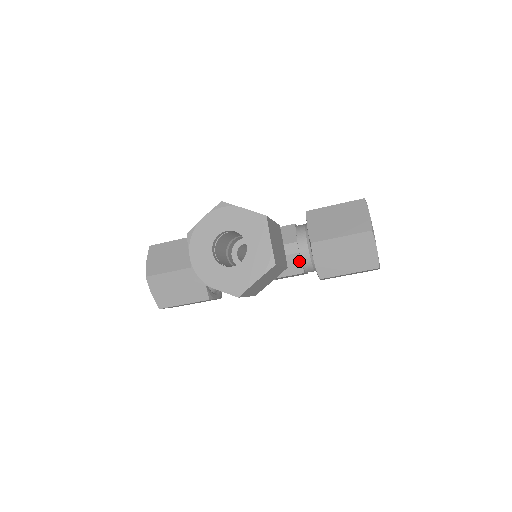
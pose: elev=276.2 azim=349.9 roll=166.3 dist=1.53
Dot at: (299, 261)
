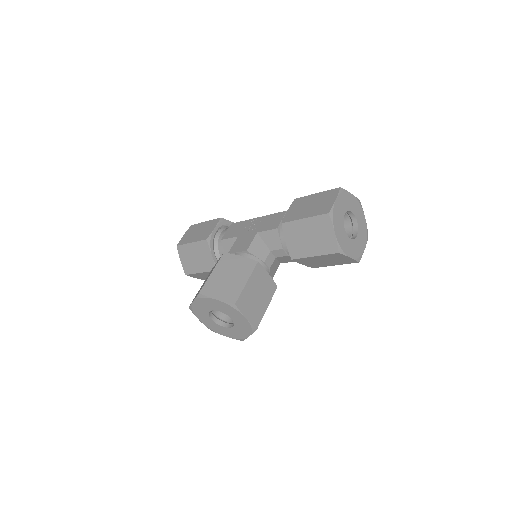
Dot at: occluded
